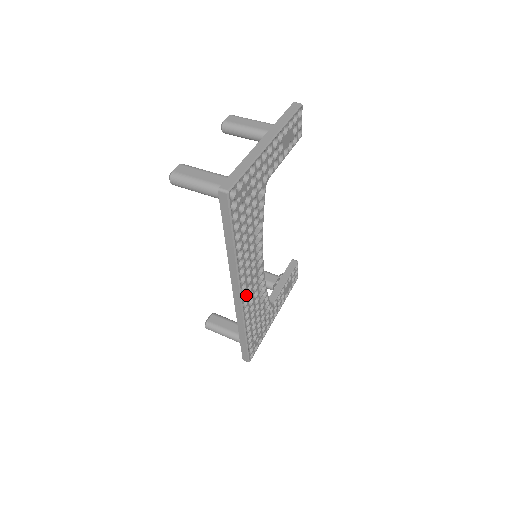
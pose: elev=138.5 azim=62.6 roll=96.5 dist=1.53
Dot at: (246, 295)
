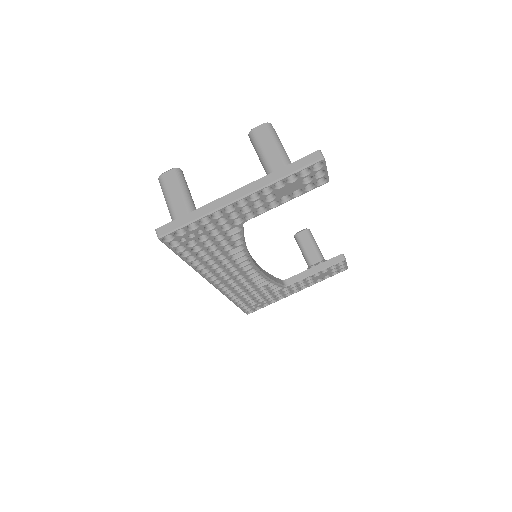
Dot at: (225, 285)
